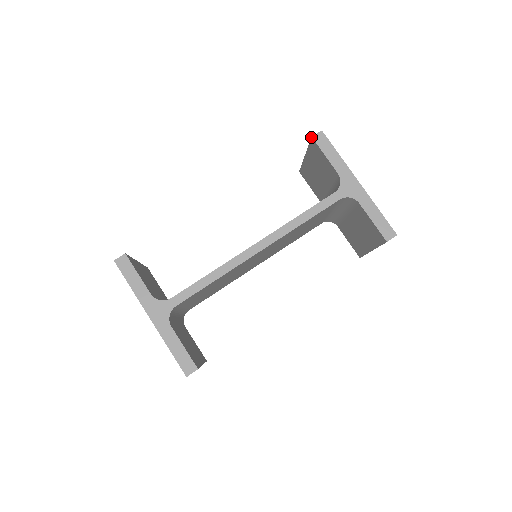
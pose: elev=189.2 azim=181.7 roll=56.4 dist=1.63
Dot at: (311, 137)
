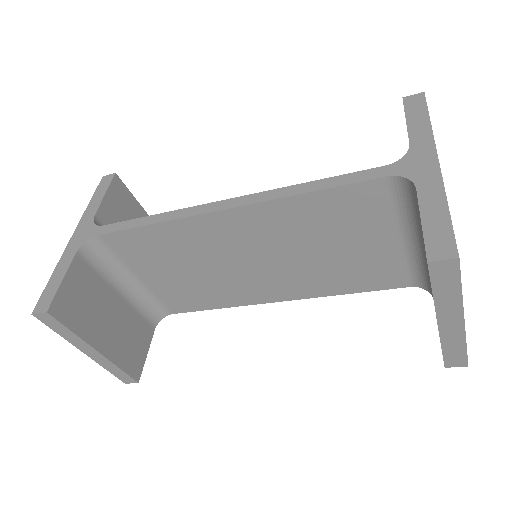
Dot at: occluded
